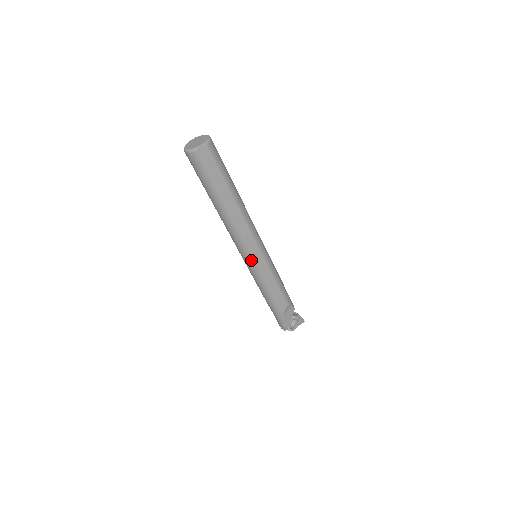
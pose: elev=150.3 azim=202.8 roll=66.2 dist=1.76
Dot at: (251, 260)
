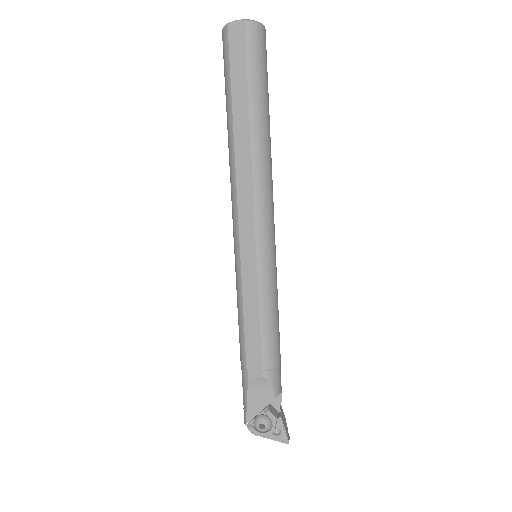
Dot at: (238, 247)
